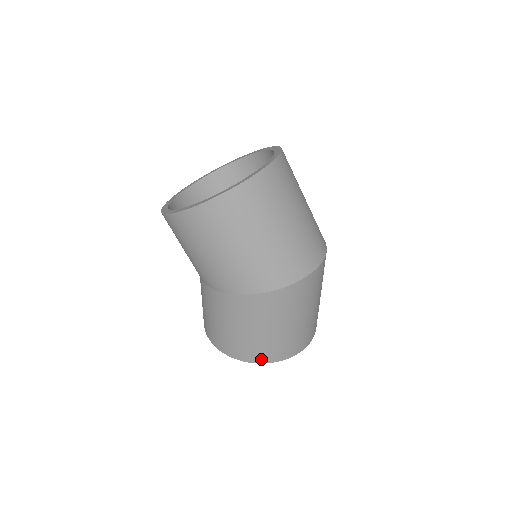
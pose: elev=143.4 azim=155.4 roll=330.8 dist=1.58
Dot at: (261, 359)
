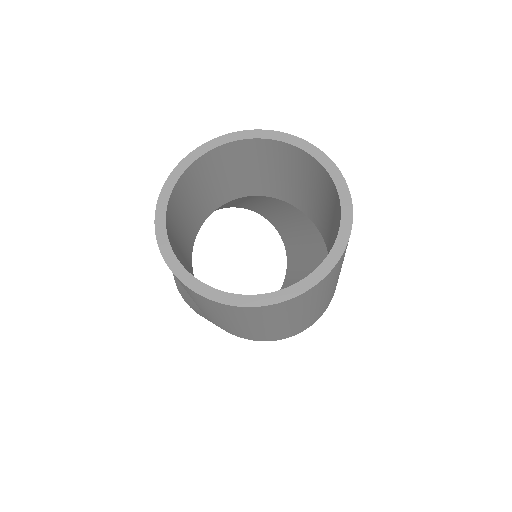
Dot at: occluded
